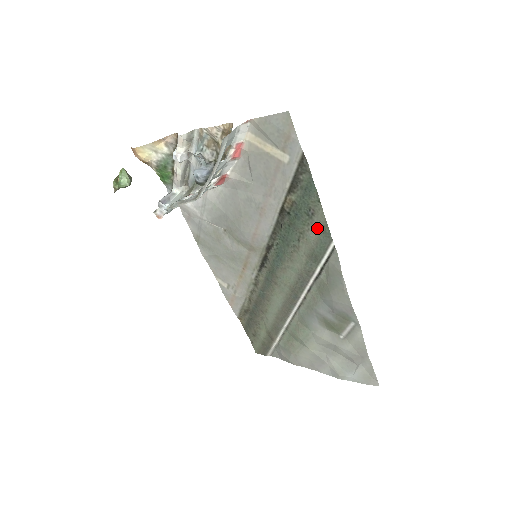
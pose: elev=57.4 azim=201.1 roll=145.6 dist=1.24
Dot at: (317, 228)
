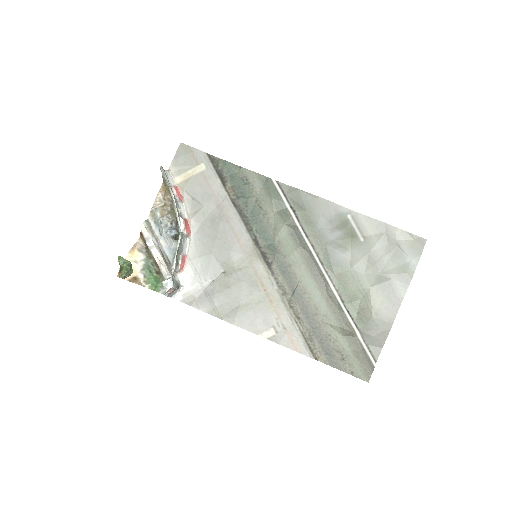
Dot at: (258, 184)
